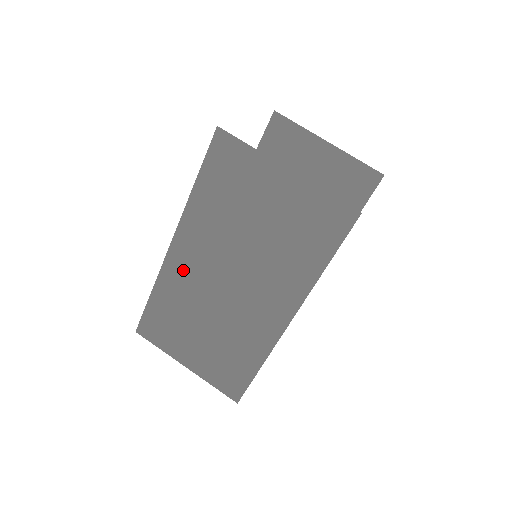
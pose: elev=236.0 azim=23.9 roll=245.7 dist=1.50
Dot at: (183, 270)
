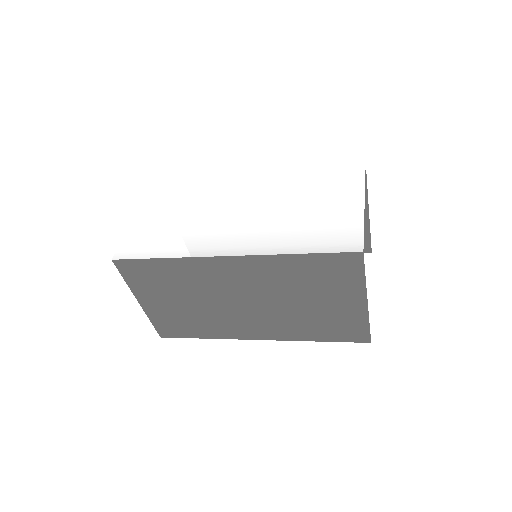
Dot at: (216, 272)
